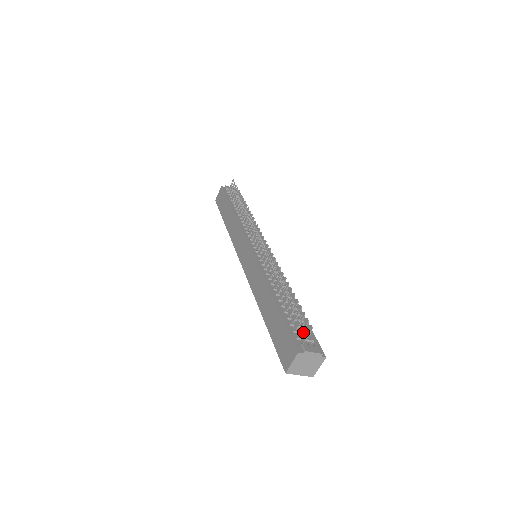
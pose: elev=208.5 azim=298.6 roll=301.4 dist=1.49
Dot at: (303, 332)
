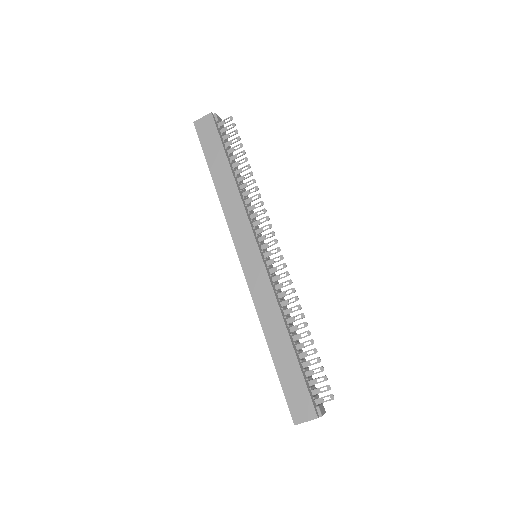
Dot at: occluded
